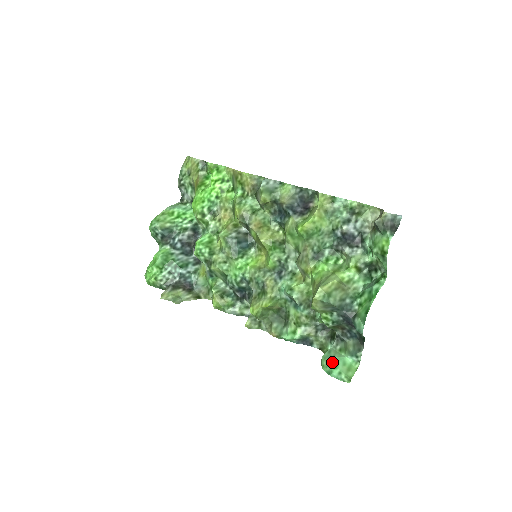
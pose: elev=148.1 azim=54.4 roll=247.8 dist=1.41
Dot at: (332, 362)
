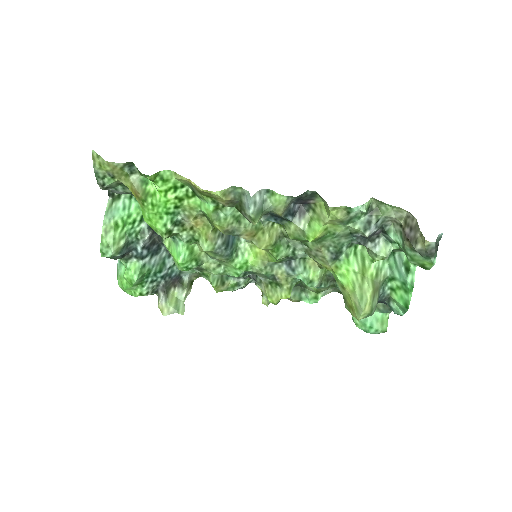
Dot at: (367, 323)
